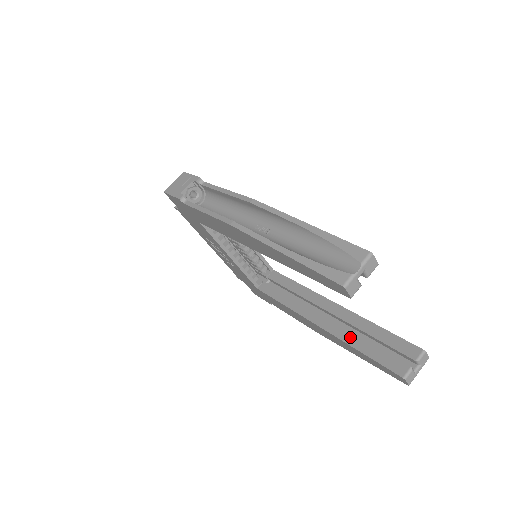
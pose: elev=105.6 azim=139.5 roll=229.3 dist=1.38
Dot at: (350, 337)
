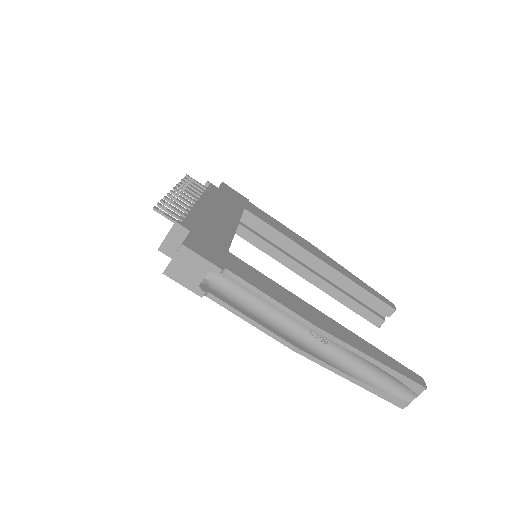
Dot at: (338, 295)
